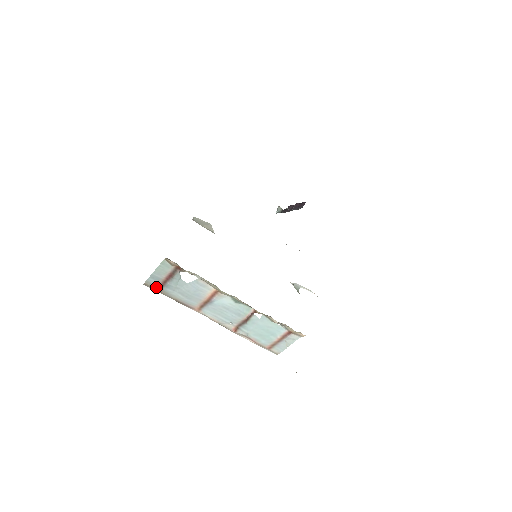
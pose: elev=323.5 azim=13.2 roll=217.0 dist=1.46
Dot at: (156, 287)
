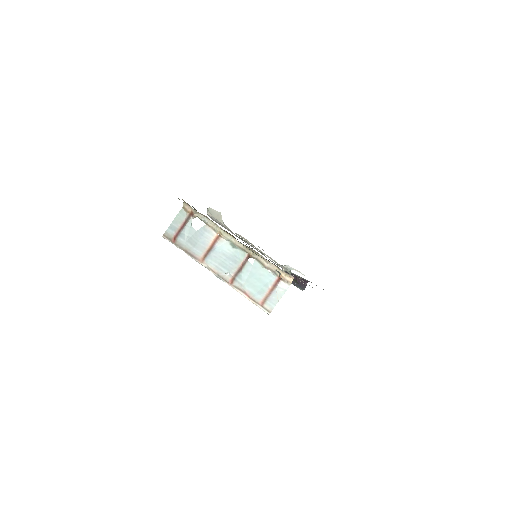
Dot at: (172, 238)
